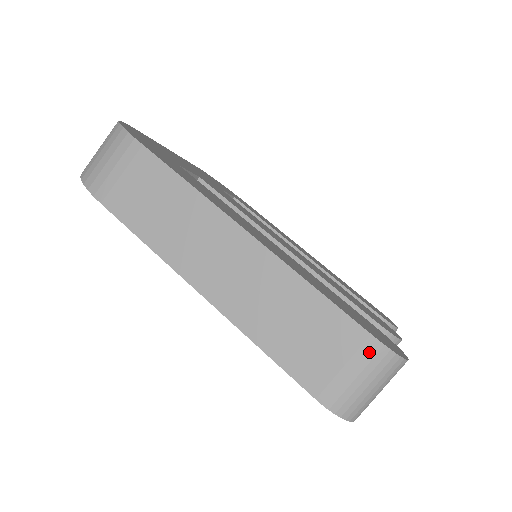
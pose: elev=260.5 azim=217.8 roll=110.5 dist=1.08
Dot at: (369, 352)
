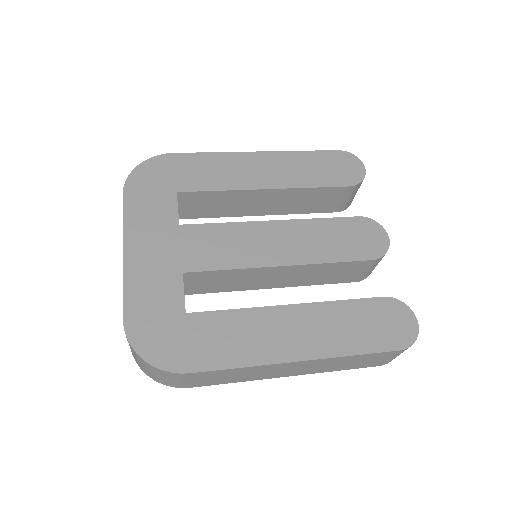
Dot at: (401, 352)
